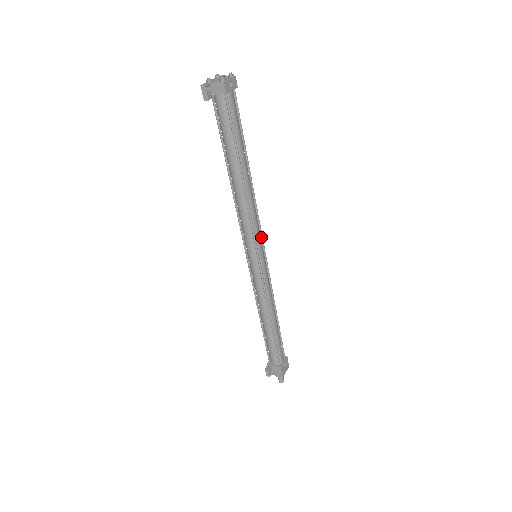
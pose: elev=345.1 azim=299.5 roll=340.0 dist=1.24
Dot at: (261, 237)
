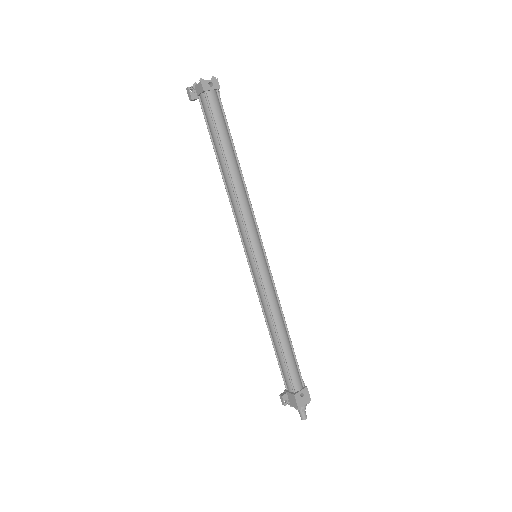
Dot at: (258, 235)
